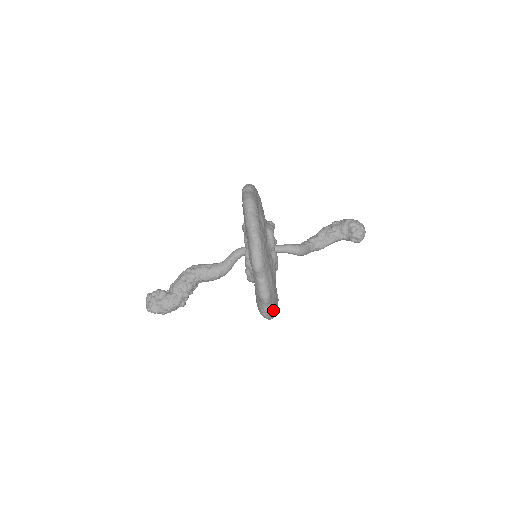
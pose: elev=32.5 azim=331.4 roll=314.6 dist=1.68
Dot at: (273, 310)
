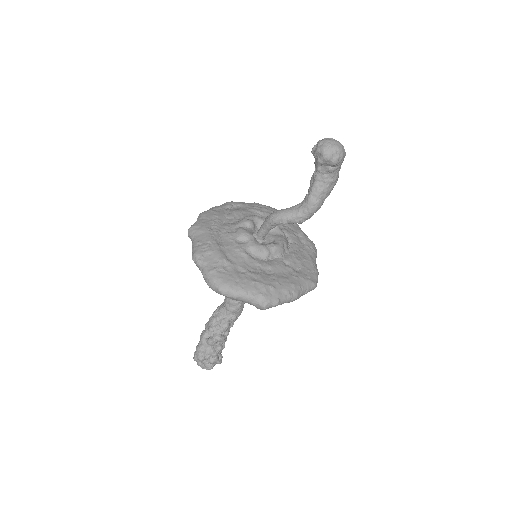
Dot at: (214, 274)
